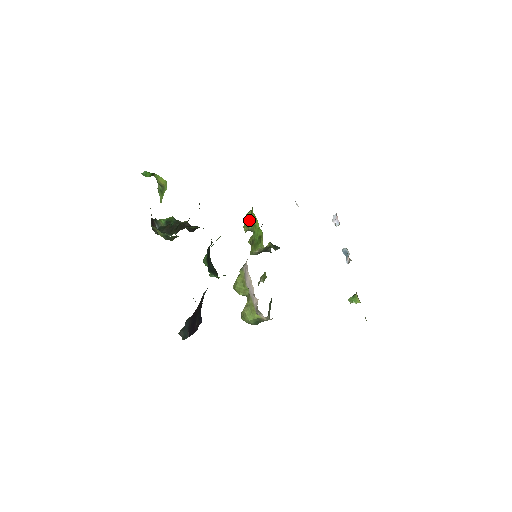
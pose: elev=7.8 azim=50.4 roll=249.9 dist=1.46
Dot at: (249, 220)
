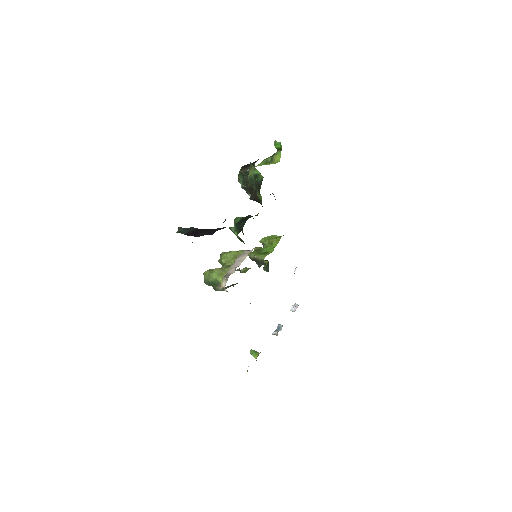
Dot at: (272, 238)
